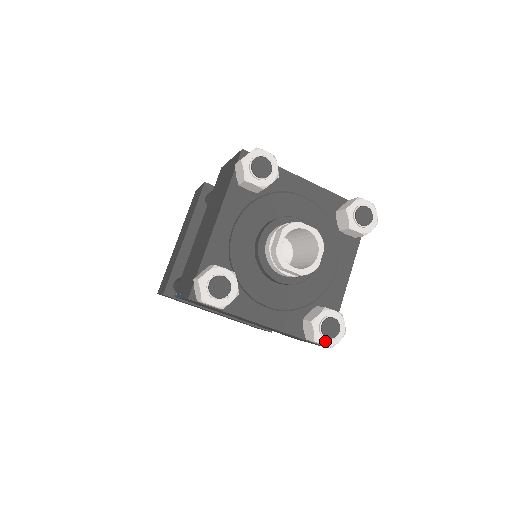
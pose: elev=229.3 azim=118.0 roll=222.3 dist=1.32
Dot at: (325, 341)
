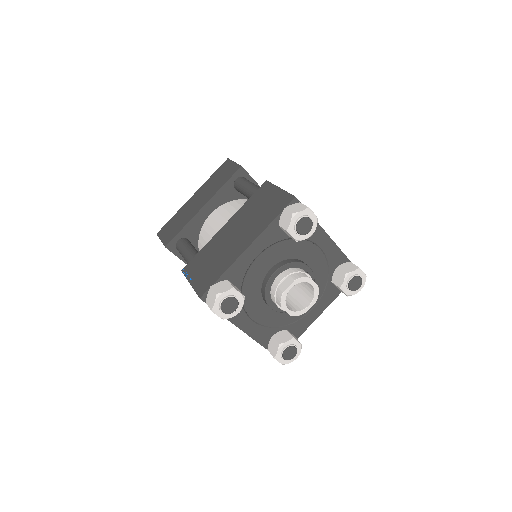
Dot at: (281, 360)
